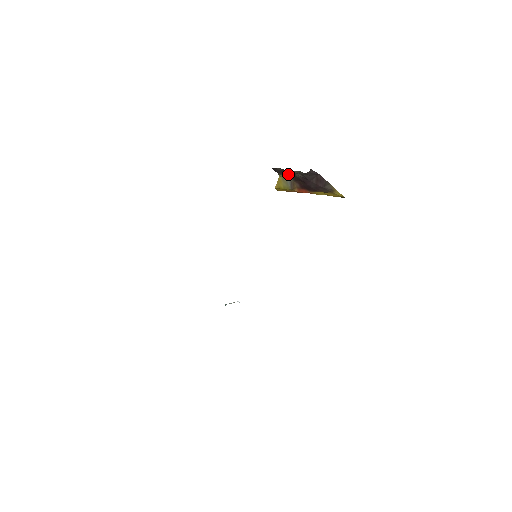
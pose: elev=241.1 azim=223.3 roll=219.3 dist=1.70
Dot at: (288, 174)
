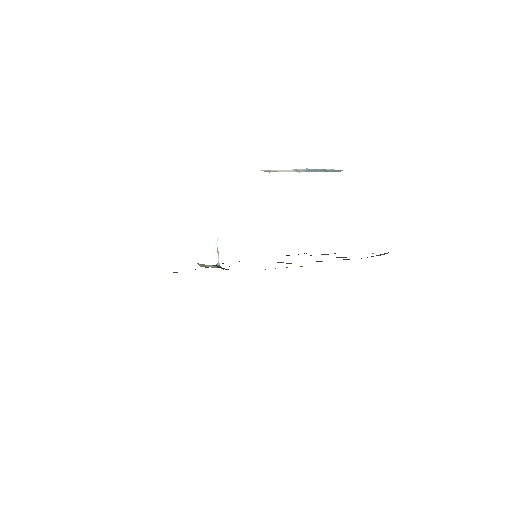
Dot at: occluded
